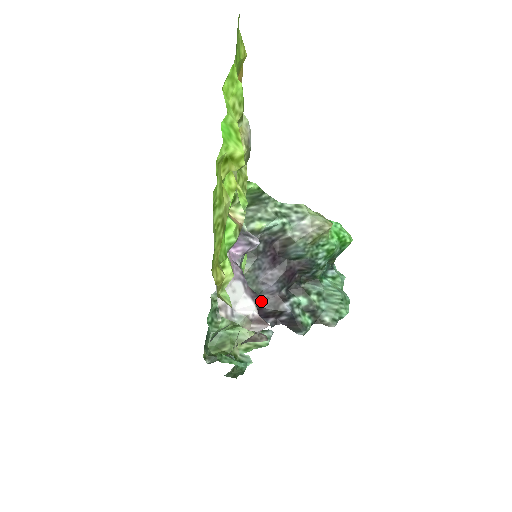
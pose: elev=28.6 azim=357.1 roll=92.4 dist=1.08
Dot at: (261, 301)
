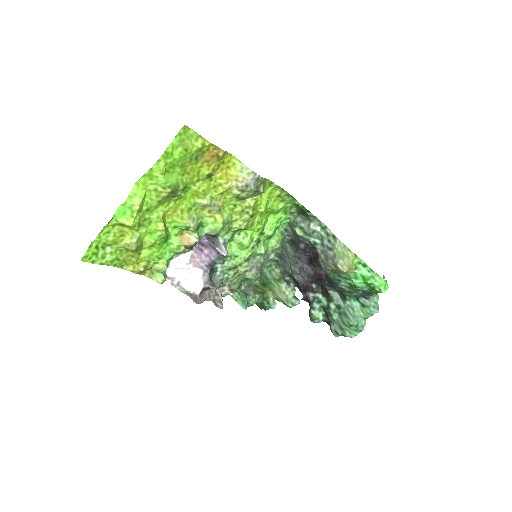
Dot at: (300, 279)
